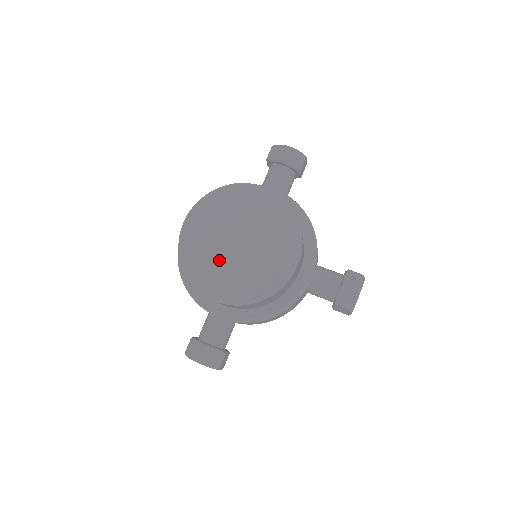
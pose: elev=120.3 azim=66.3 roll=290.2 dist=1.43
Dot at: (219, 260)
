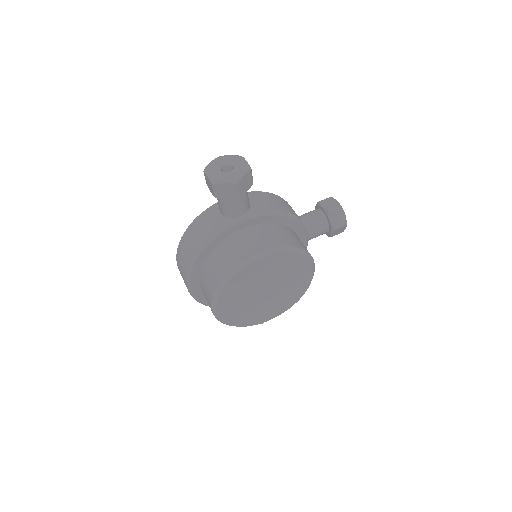
Dot at: (260, 308)
